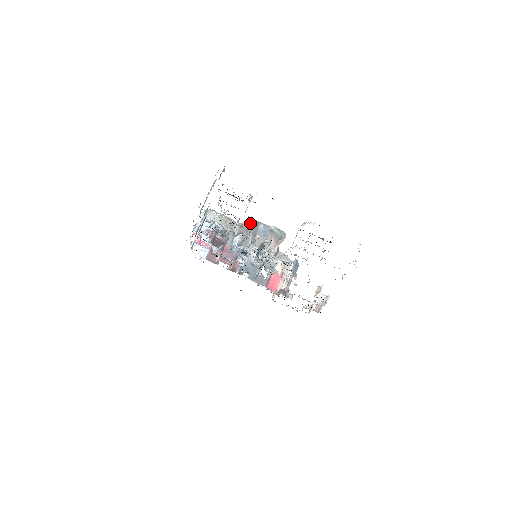
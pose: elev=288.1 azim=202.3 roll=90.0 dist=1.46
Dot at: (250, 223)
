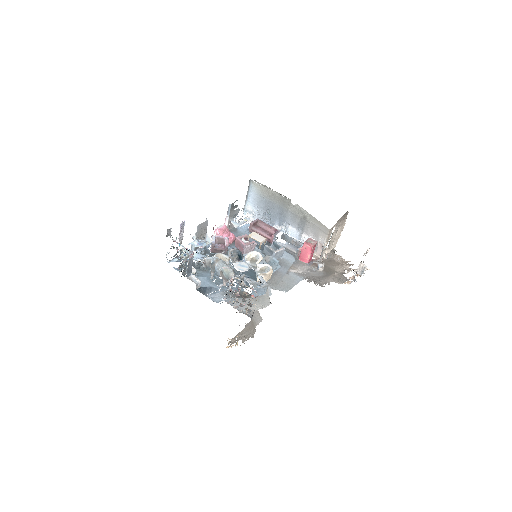
Dot at: (210, 260)
